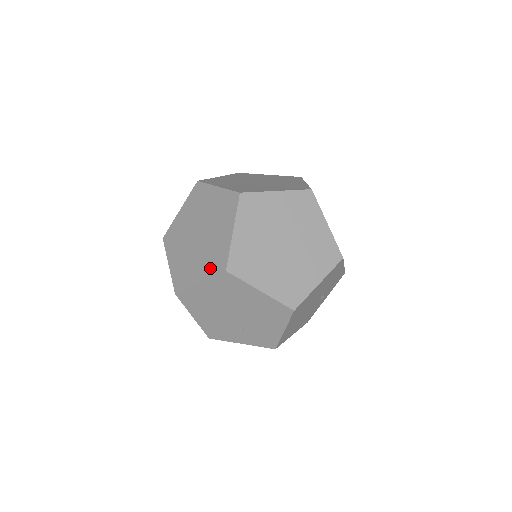
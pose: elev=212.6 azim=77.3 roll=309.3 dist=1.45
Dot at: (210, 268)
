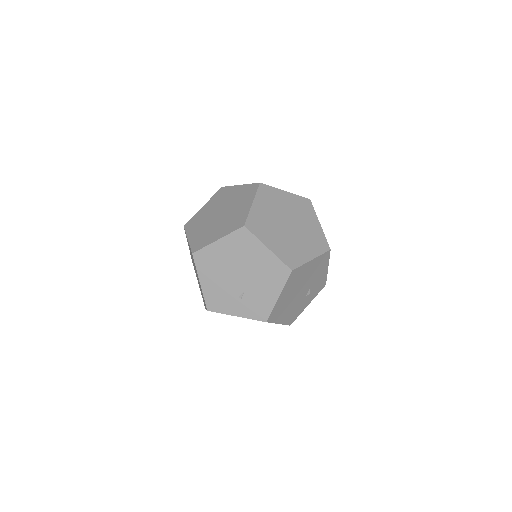
Dot at: (229, 228)
